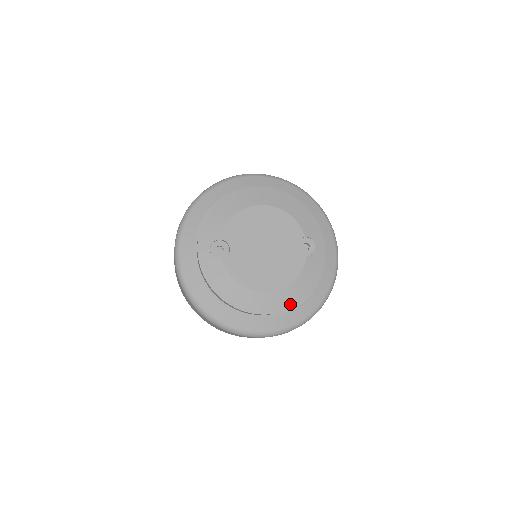
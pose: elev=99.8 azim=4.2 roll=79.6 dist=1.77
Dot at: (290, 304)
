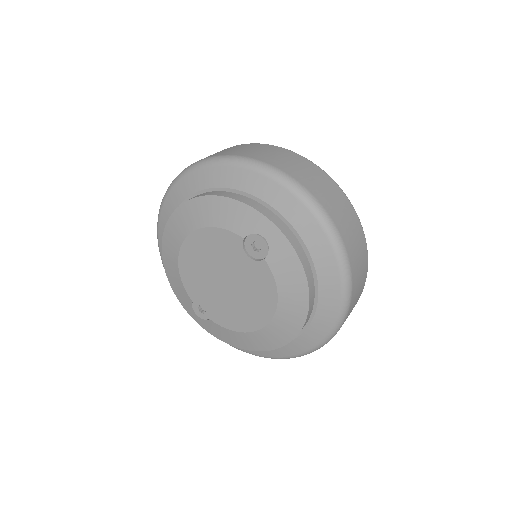
Dot at: (299, 319)
